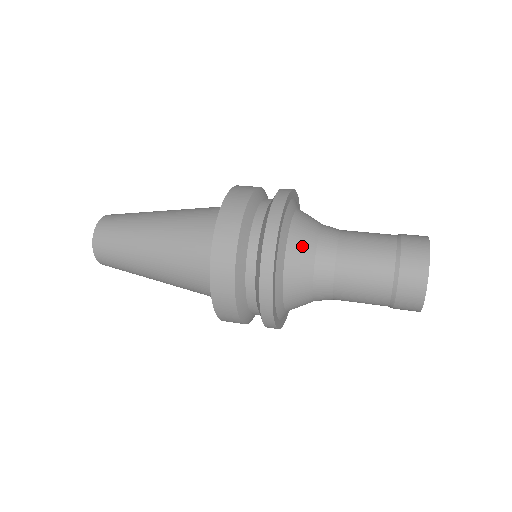
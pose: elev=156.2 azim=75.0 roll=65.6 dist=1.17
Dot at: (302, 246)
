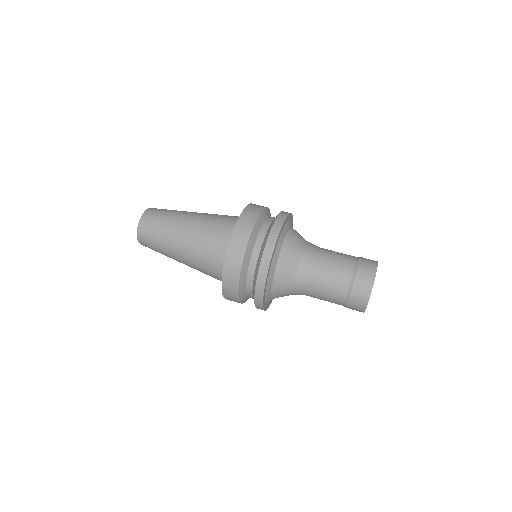
Dot at: (294, 243)
